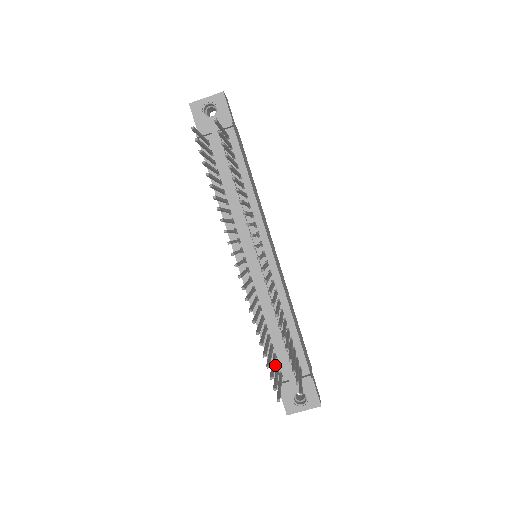
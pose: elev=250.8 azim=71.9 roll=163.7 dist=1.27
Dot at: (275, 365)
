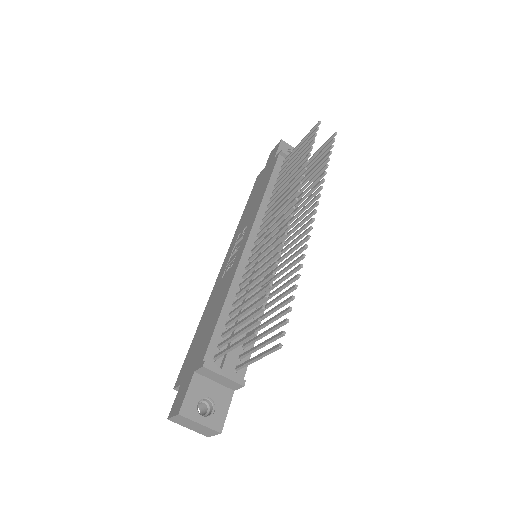
Dot at: (216, 344)
